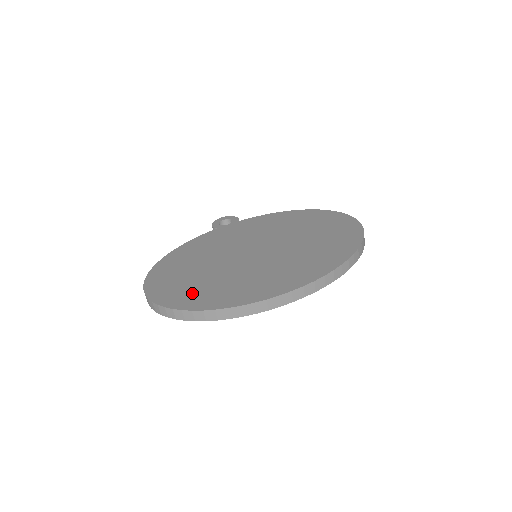
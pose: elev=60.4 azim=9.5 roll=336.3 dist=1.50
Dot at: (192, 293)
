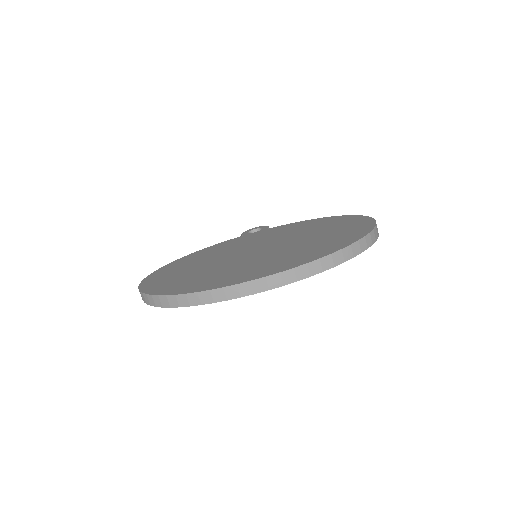
Dot at: (172, 282)
